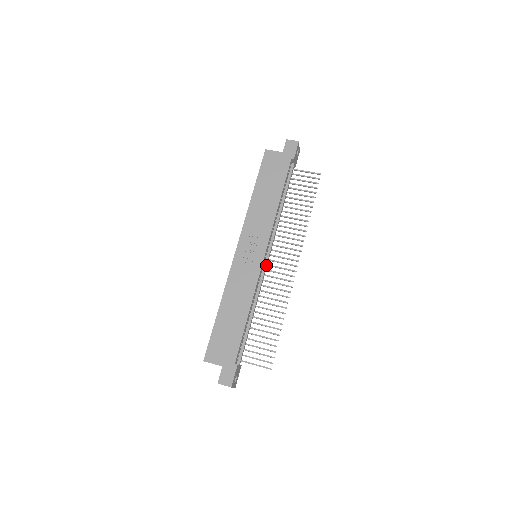
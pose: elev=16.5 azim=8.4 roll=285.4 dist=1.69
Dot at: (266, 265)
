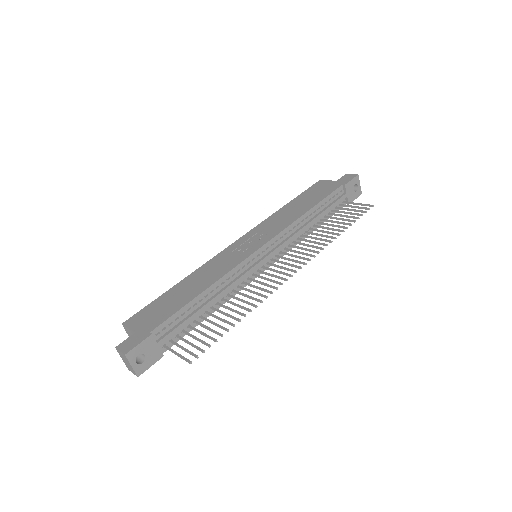
Dot at: (260, 261)
